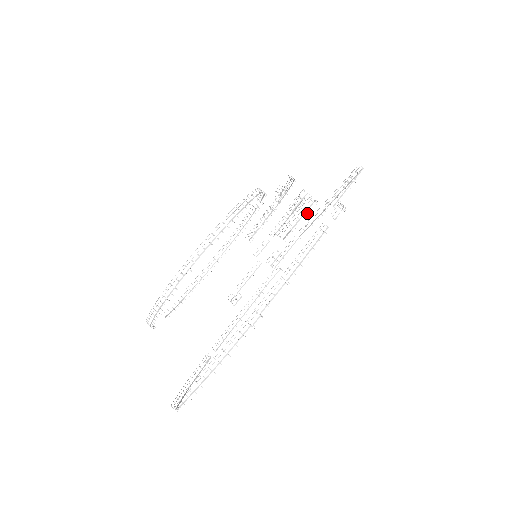
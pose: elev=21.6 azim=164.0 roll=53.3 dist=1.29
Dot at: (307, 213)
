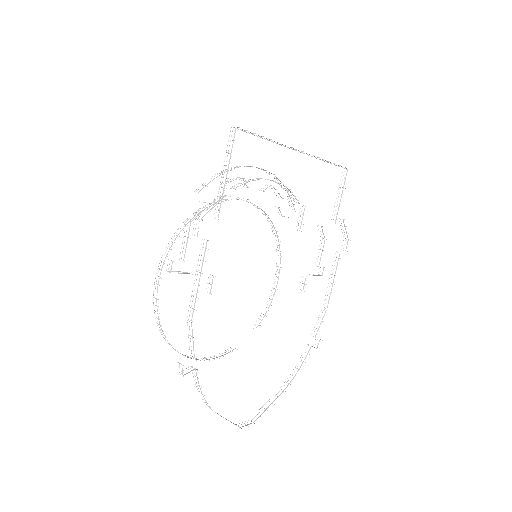
Dot at: occluded
